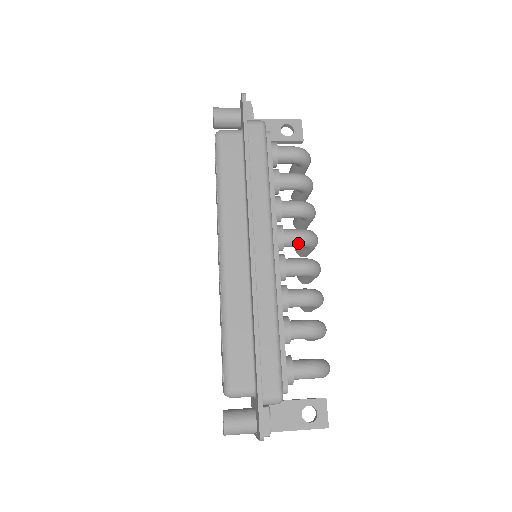
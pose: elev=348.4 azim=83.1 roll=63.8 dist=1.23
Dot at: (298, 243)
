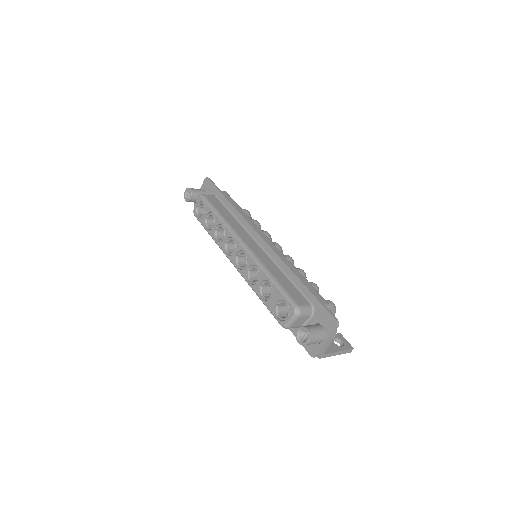
Dot at: occluded
